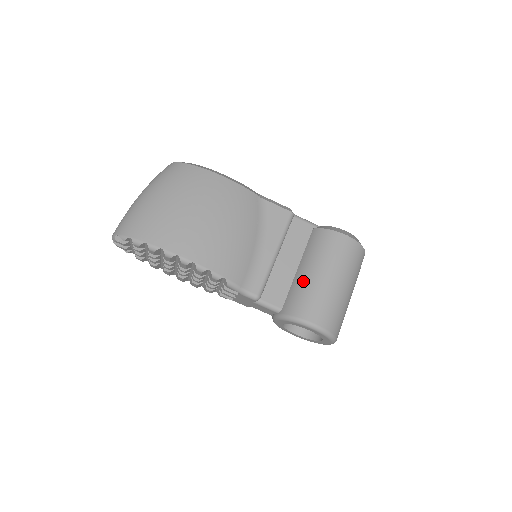
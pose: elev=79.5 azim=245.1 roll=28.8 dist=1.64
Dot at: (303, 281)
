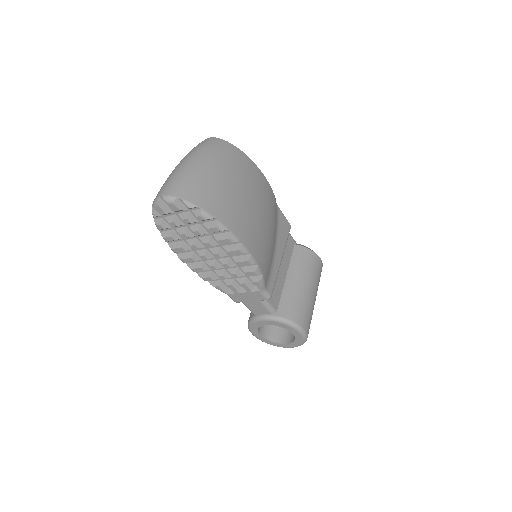
Dot at: (295, 290)
